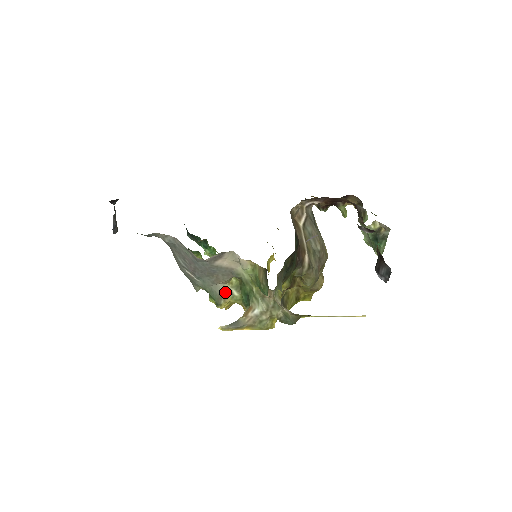
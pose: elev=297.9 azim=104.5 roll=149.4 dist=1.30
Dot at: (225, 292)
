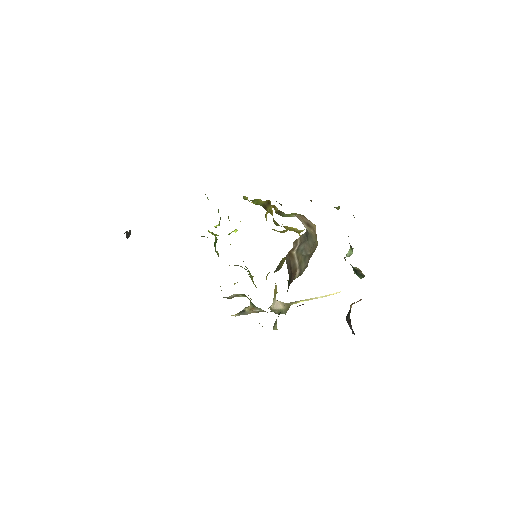
Dot at: (234, 296)
